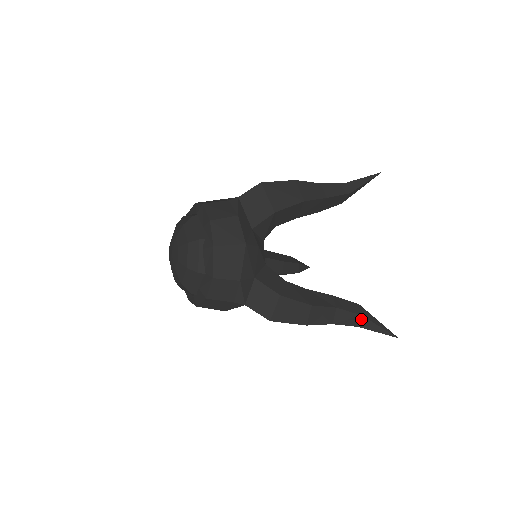
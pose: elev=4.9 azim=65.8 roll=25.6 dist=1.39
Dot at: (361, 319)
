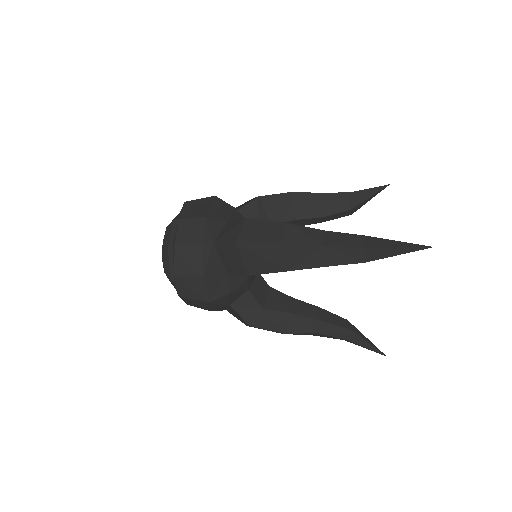
Dot at: (346, 340)
